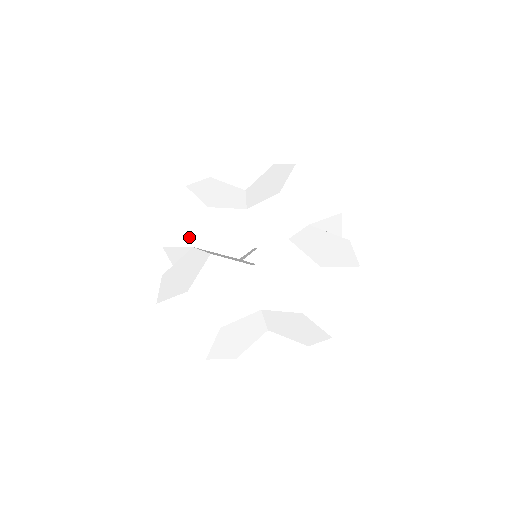
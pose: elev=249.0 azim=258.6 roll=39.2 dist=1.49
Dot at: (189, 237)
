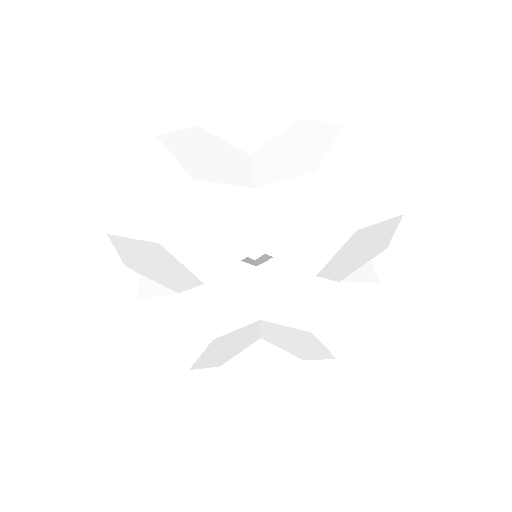
Dot at: occluded
